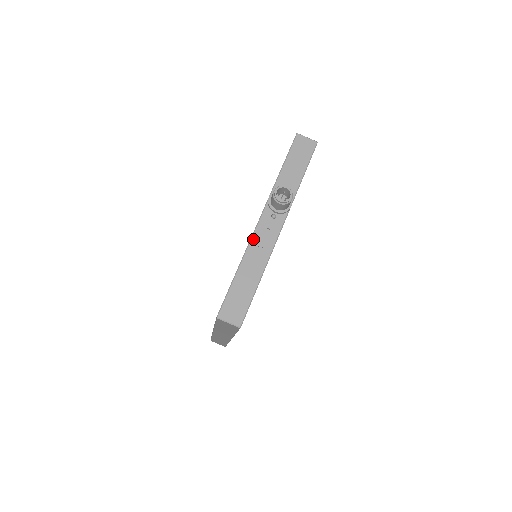
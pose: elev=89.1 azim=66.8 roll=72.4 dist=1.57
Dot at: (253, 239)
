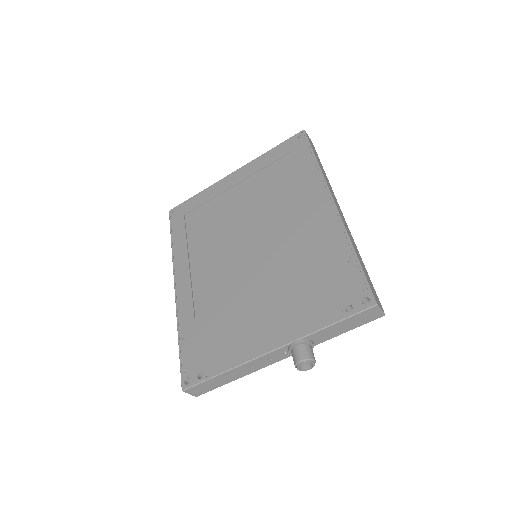
Dot at: (253, 361)
